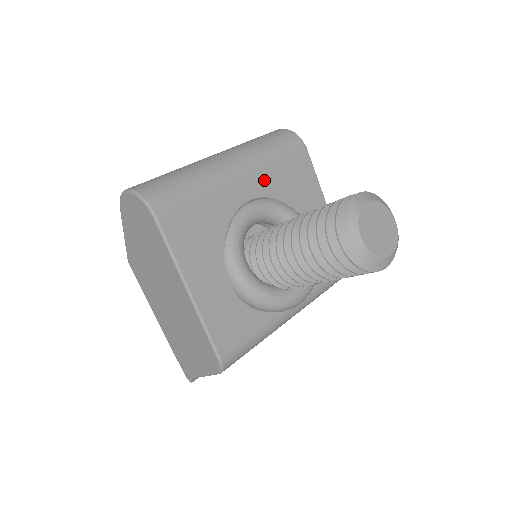
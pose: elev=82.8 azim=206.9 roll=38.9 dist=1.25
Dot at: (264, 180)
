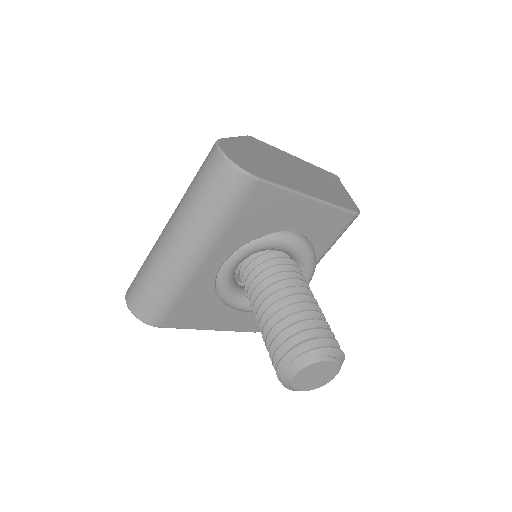
Dot at: (226, 244)
